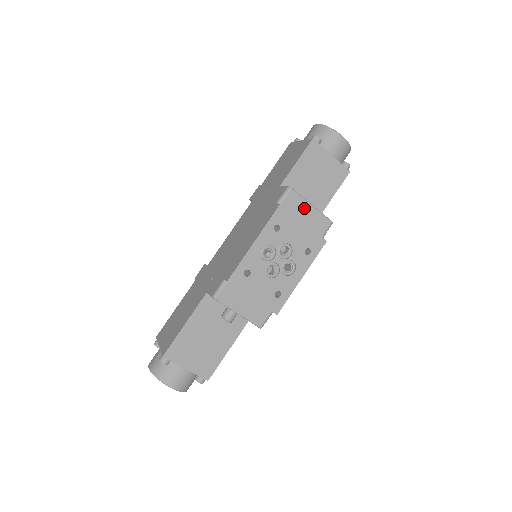
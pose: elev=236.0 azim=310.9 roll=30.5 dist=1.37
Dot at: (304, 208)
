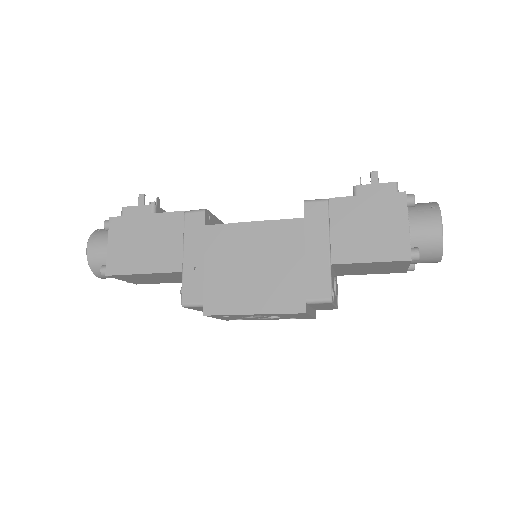
Dot at: (326, 306)
